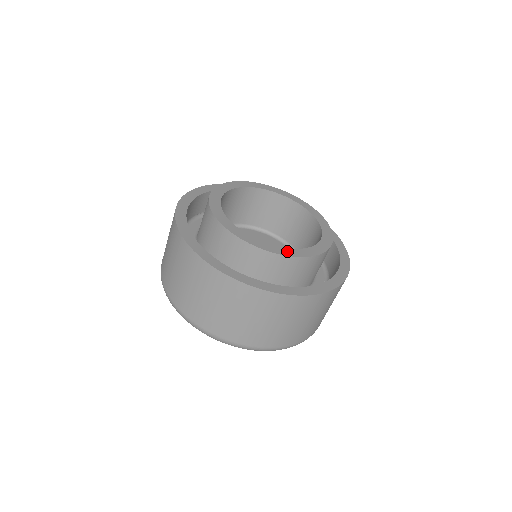
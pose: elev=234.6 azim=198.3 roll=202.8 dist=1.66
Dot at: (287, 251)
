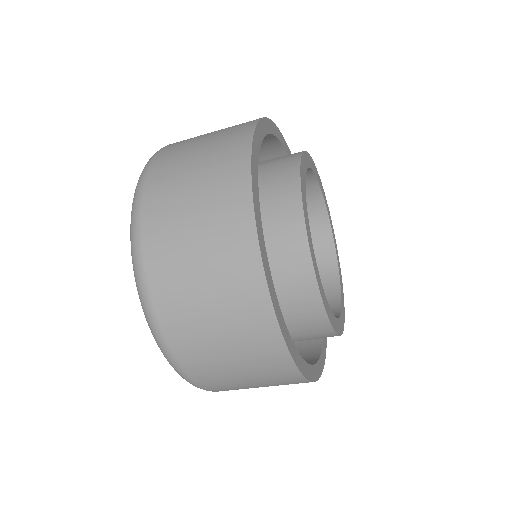
Dot at: (322, 289)
